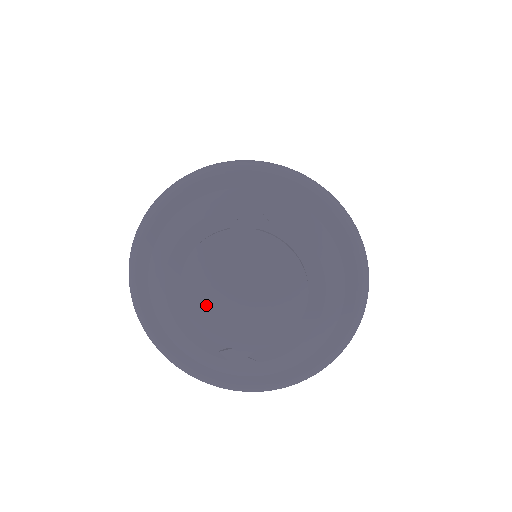
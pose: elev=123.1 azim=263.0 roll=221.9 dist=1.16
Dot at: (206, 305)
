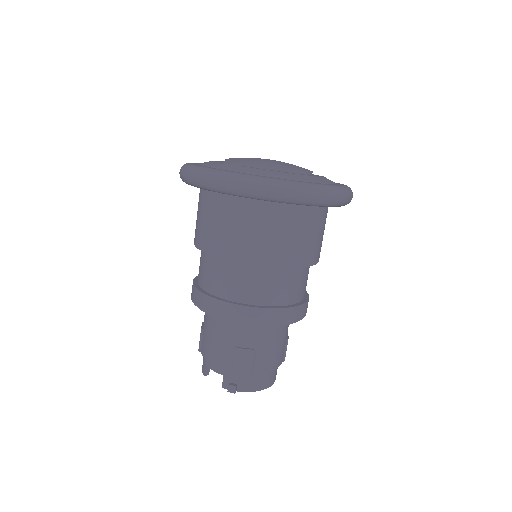
Dot at: occluded
